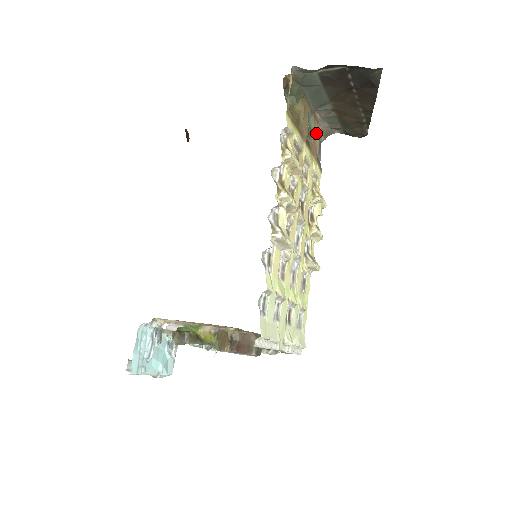
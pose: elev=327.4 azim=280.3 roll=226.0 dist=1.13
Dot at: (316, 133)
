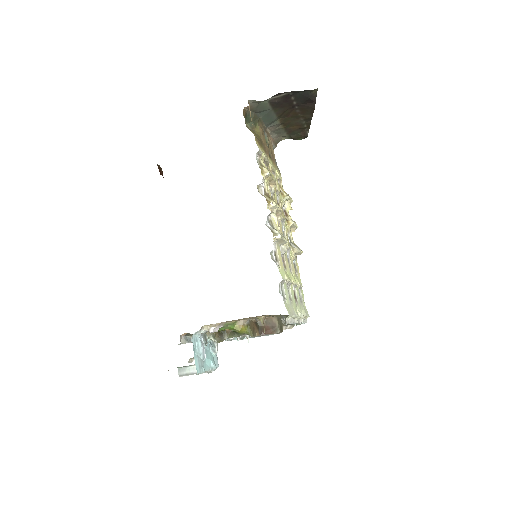
Dot at: (271, 145)
